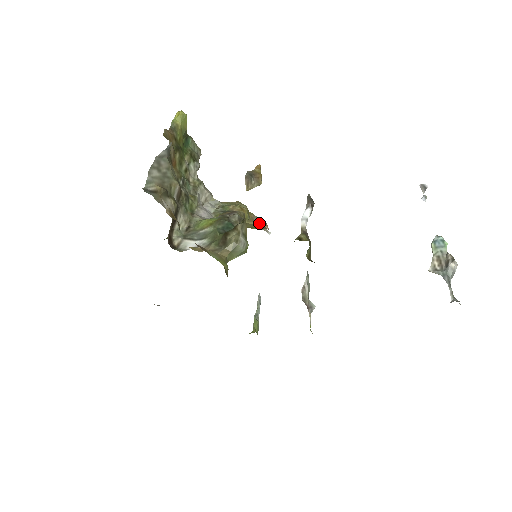
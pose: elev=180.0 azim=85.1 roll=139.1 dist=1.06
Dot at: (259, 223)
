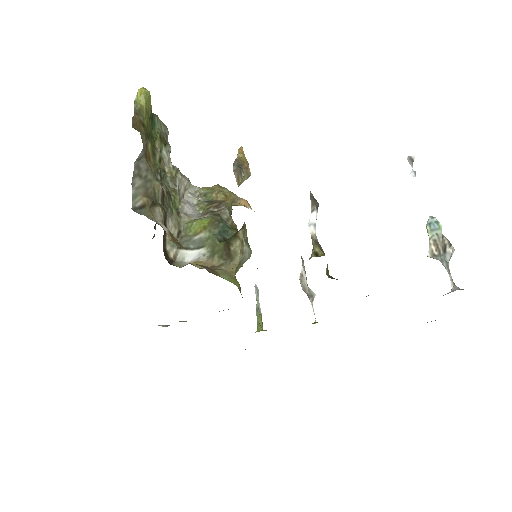
Dot at: (241, 203)
